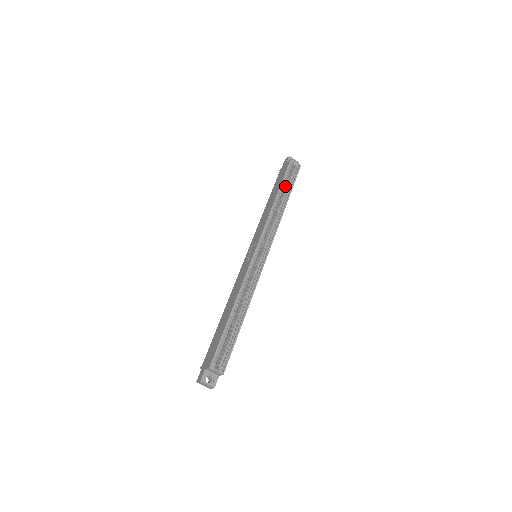
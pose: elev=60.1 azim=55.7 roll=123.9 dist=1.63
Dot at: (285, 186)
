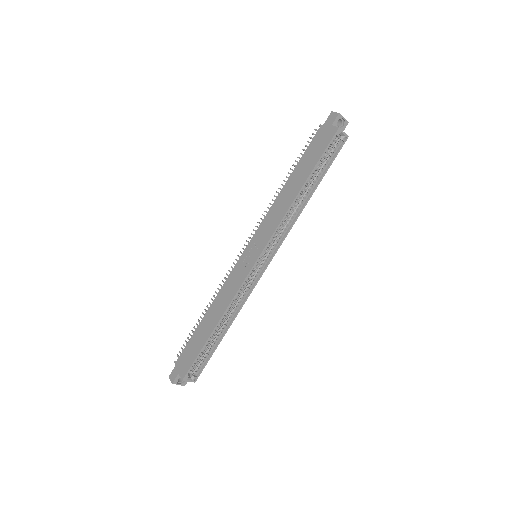
Dot at: (318, 166)
